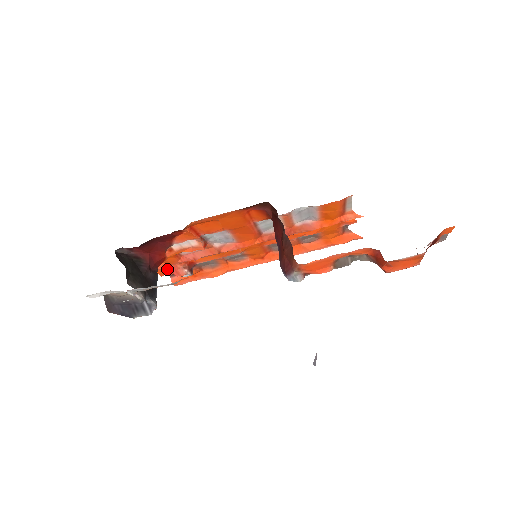
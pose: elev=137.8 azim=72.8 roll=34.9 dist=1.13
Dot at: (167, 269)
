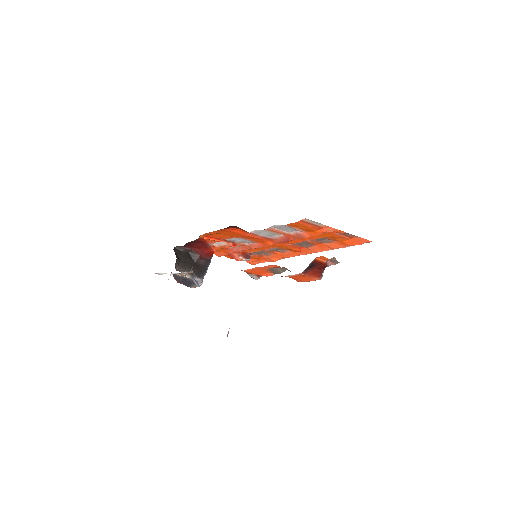
Dot at: (230, 255)
